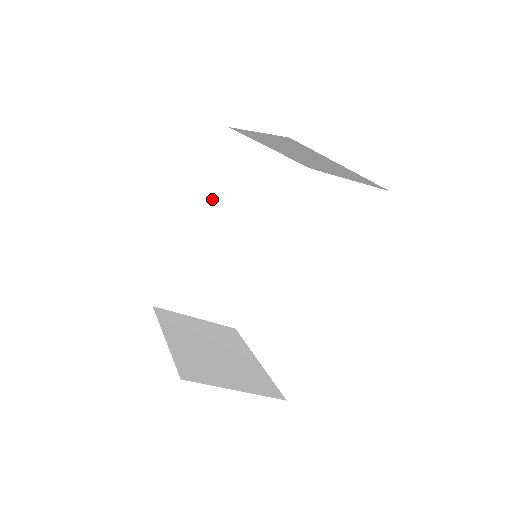
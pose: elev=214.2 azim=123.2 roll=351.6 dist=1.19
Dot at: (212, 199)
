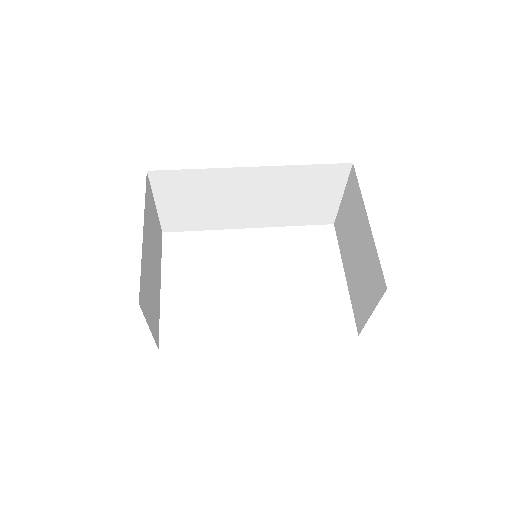
Dot at: (279, 175)
